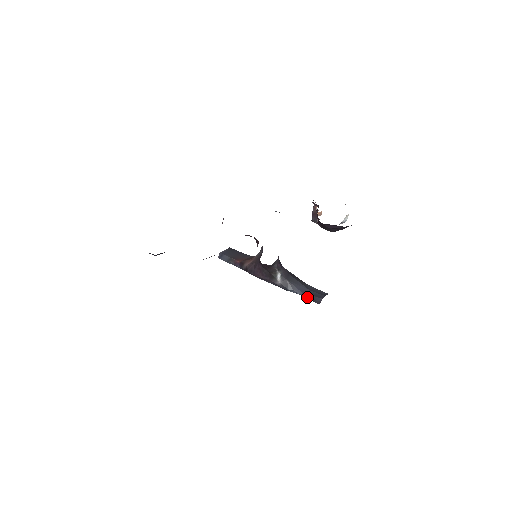
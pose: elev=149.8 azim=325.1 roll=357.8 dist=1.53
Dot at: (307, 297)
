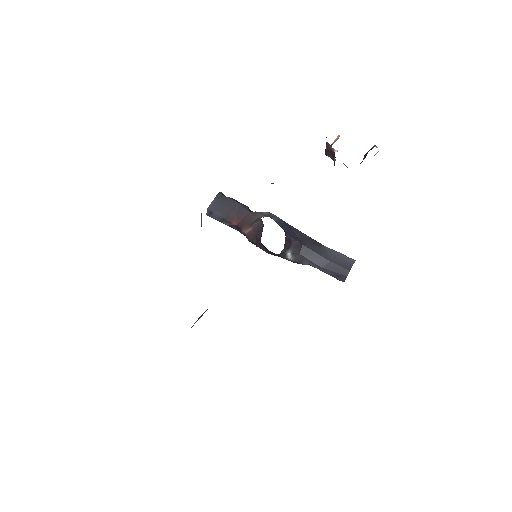
Dot at: (327, 273)
